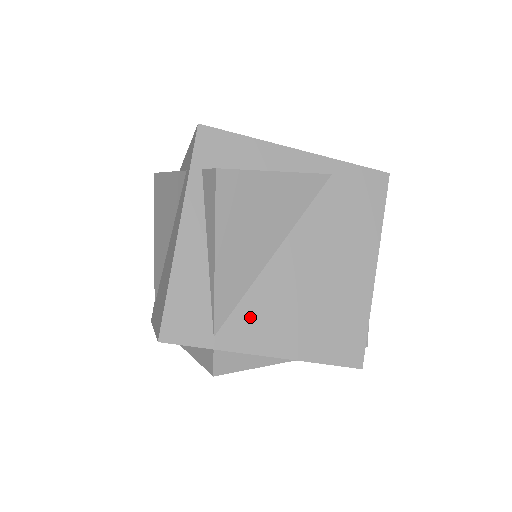
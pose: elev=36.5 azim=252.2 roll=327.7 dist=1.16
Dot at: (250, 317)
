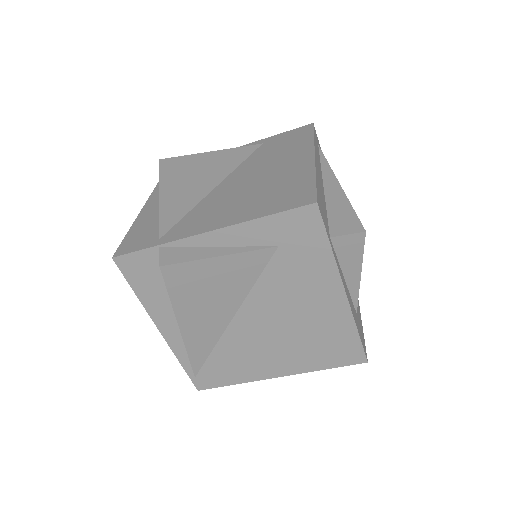
Dot at: (193, 219)
